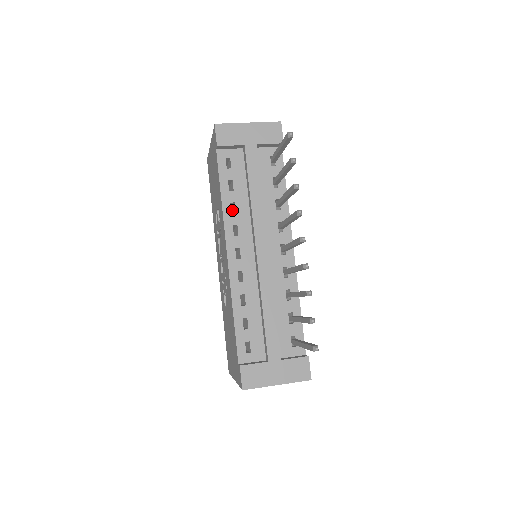
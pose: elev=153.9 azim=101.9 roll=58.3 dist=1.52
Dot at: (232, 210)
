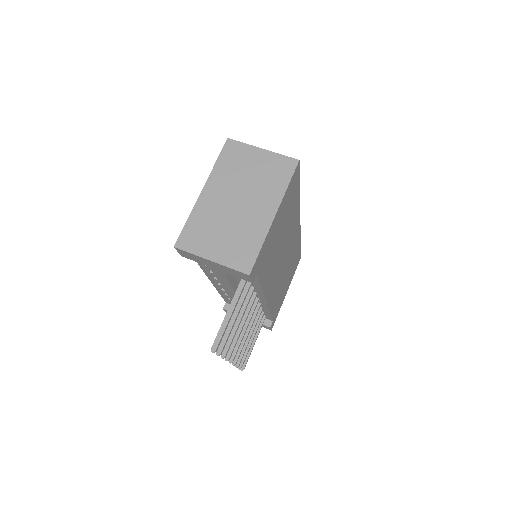
Dot at: occluded
